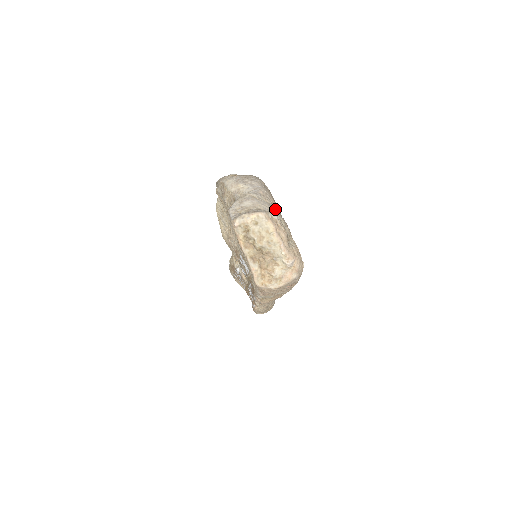
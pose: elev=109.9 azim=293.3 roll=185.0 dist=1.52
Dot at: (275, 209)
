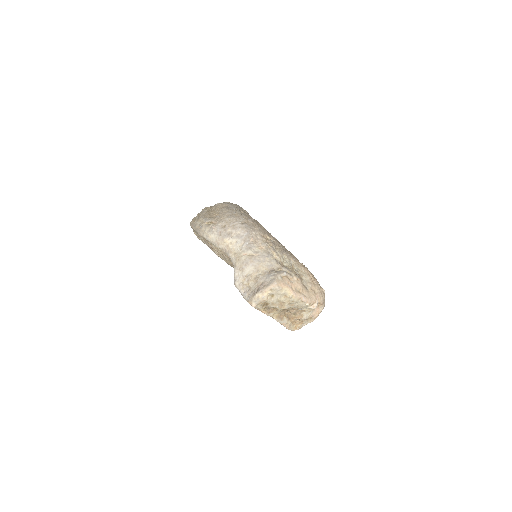
Dot at: (274, 251)
